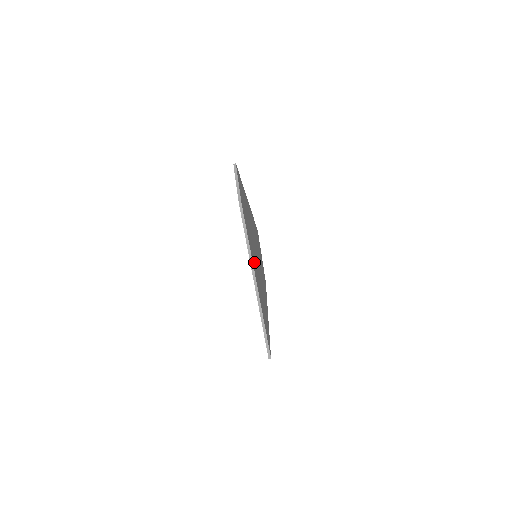
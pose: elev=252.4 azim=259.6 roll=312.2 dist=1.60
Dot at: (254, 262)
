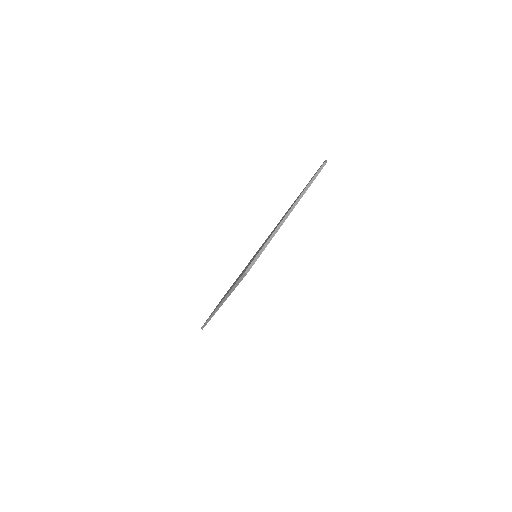
Dot at: occluded
